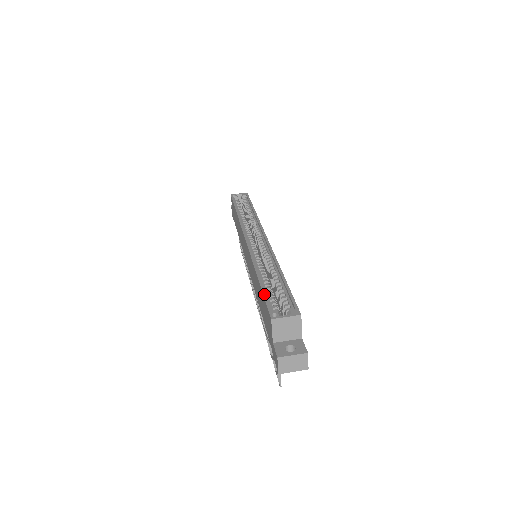
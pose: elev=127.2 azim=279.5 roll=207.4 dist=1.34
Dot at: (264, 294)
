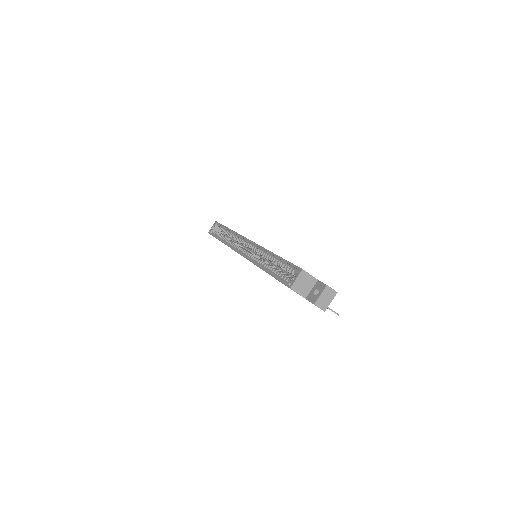
Dot at: (275, 278)
